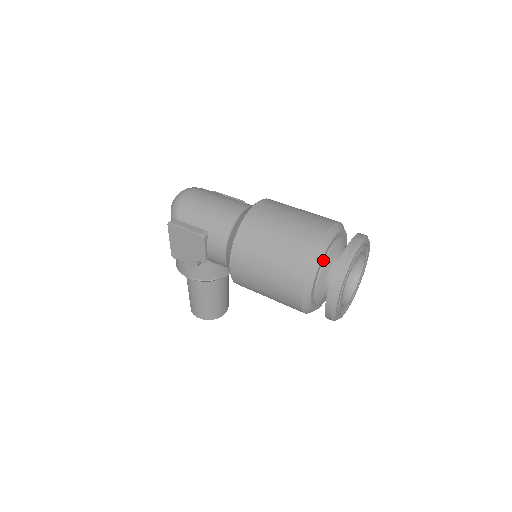
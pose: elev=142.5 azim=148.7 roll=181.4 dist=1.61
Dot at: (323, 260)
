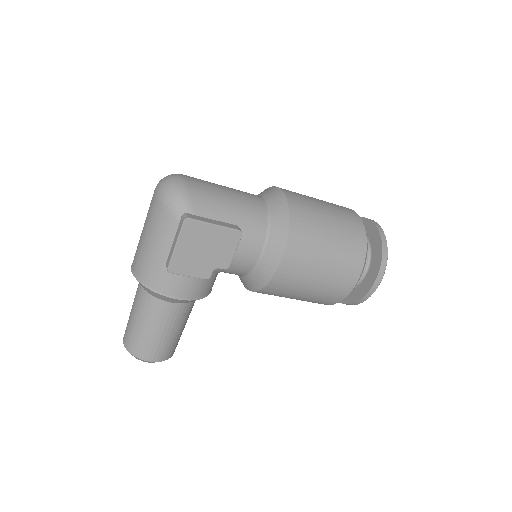
Dot at: occluded
